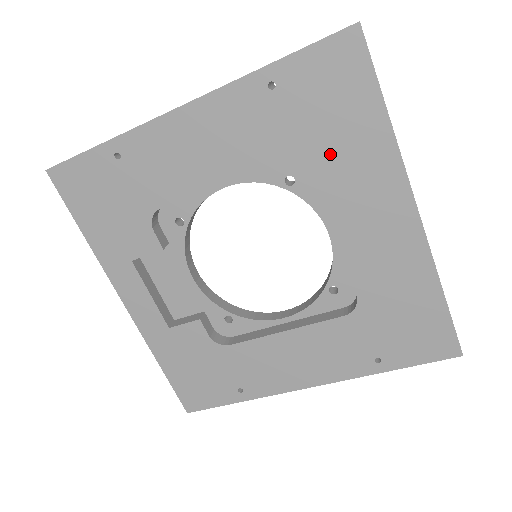
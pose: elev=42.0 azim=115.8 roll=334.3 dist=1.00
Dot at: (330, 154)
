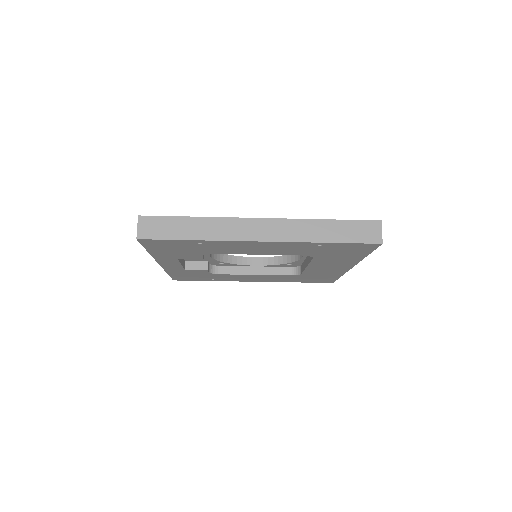
Dot at: (329, 257)
